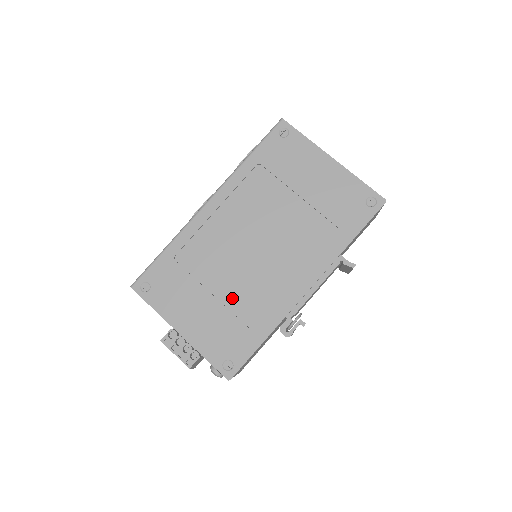
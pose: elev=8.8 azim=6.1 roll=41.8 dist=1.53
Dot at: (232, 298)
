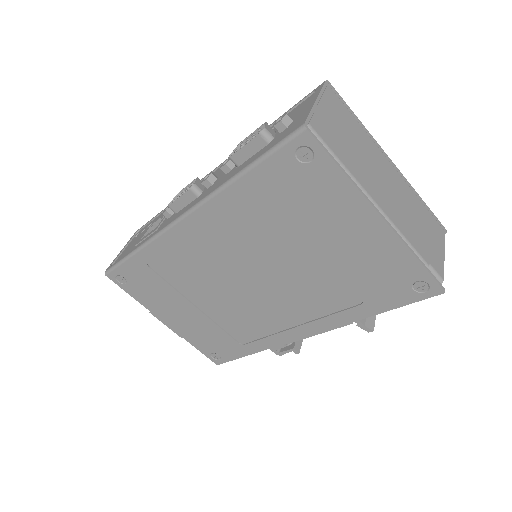
Dot at: (218, 315)
